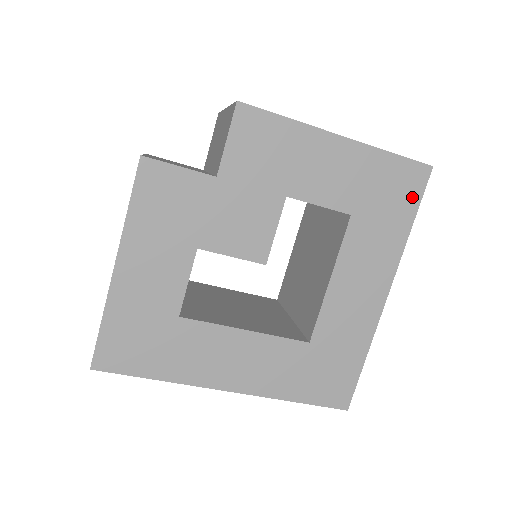
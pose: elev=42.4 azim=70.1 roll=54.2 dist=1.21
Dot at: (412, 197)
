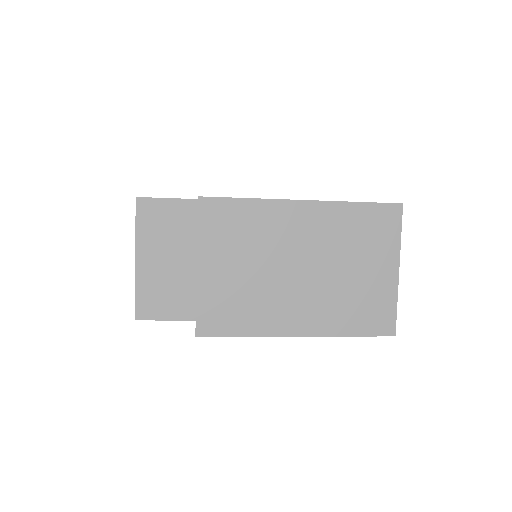
Dot at: occluded
